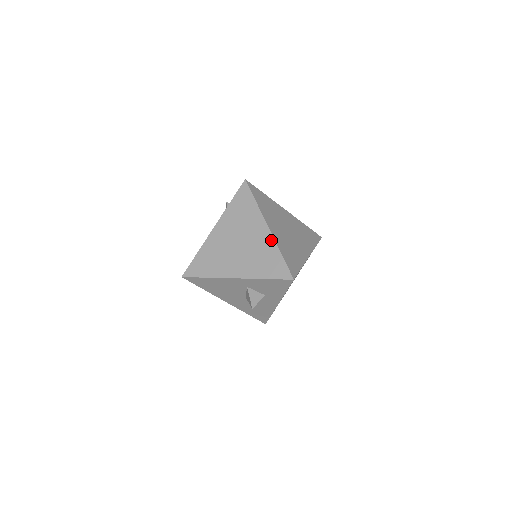
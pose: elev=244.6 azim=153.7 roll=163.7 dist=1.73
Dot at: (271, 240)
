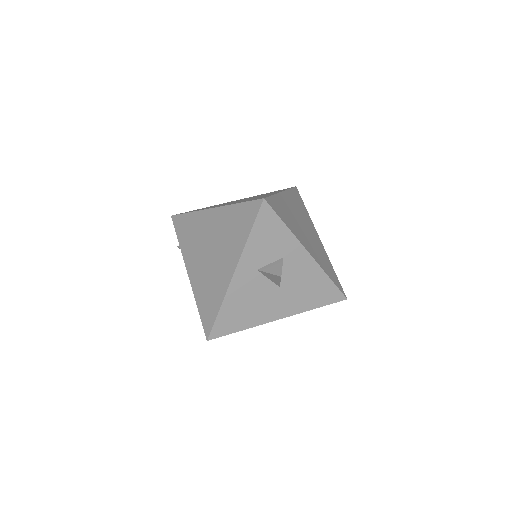
Dot at: (222, 210)
